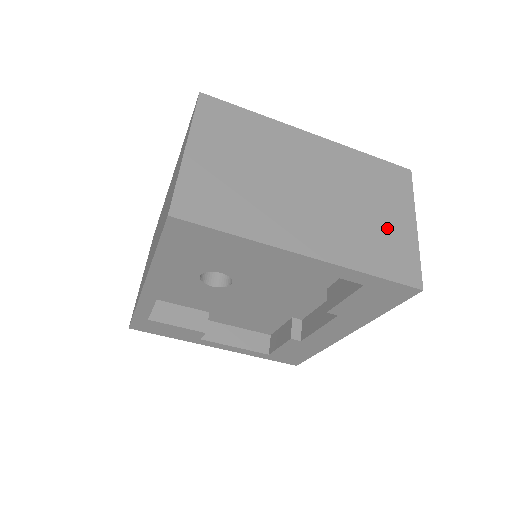
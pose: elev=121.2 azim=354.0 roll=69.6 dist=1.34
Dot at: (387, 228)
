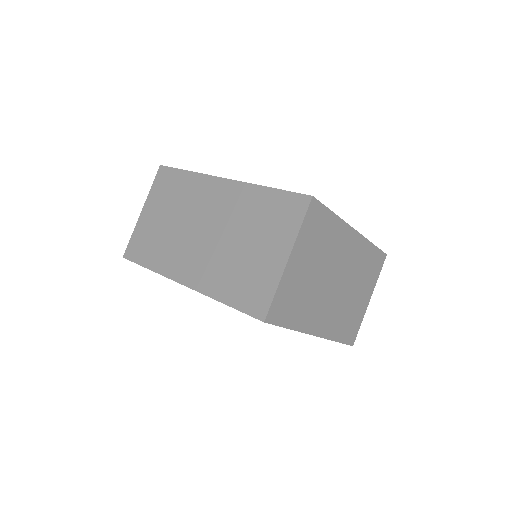
Dot at: (357, 306)
